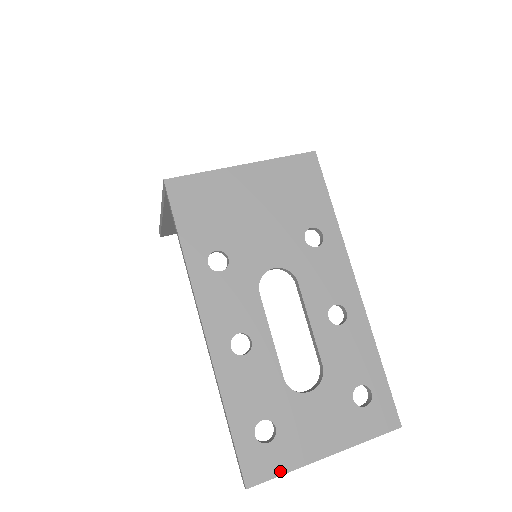
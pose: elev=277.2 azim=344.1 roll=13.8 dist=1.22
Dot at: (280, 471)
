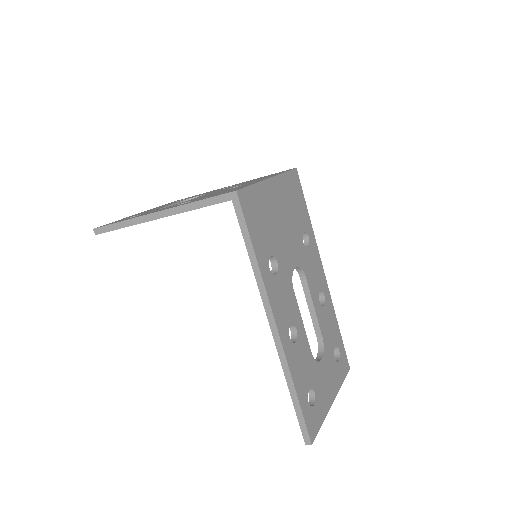
Dot at: (321, 423)
